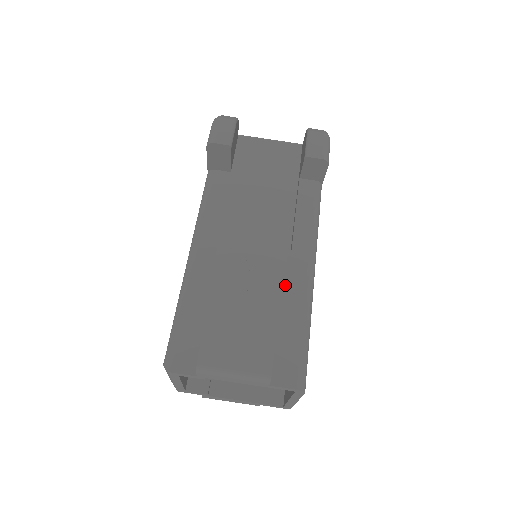
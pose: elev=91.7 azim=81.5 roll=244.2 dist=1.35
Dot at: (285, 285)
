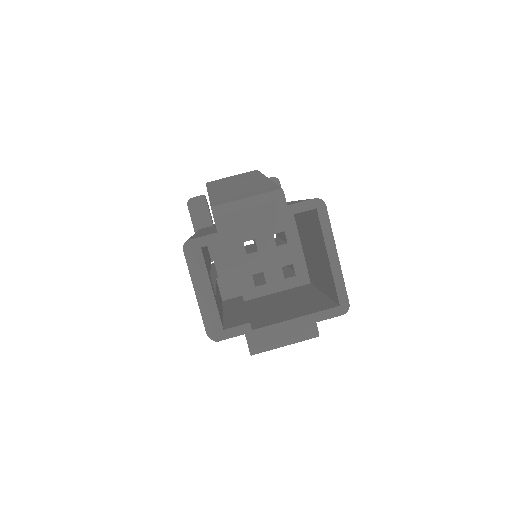
Dot at: occluded
